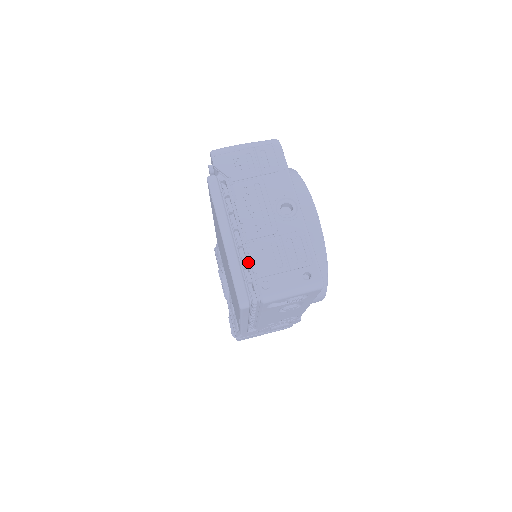
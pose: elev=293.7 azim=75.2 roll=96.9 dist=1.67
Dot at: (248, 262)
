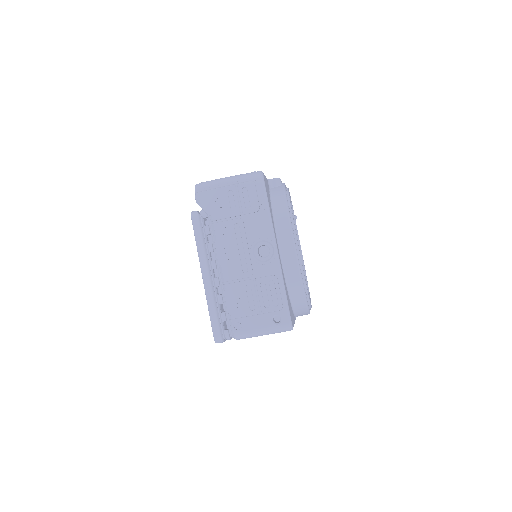
Dot at: (224, 302)
